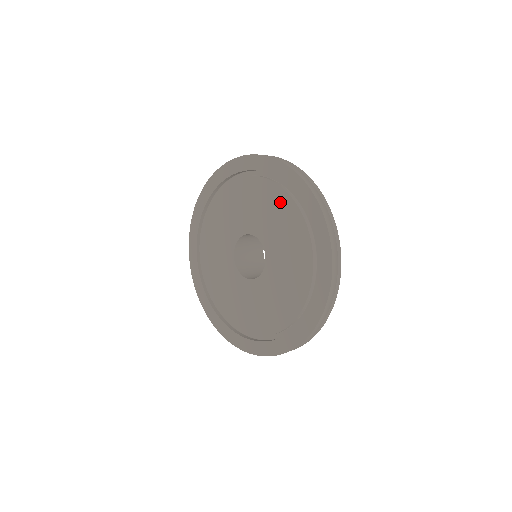
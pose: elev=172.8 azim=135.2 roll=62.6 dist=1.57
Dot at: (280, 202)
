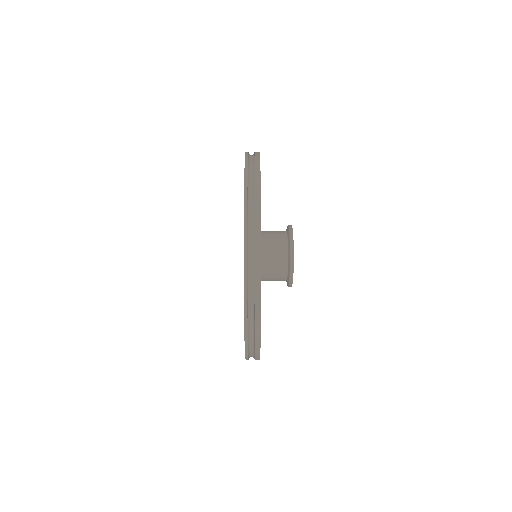
Dot at: occluded
